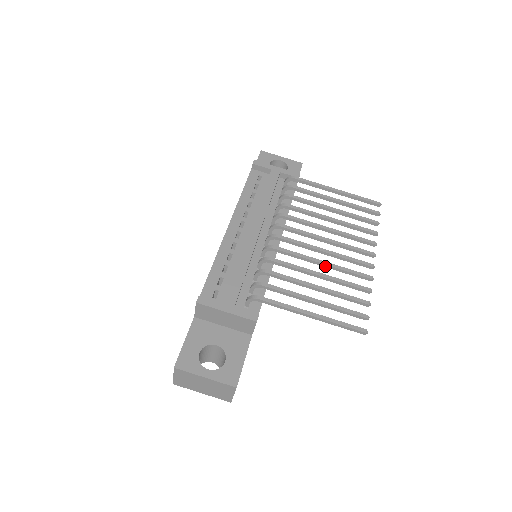
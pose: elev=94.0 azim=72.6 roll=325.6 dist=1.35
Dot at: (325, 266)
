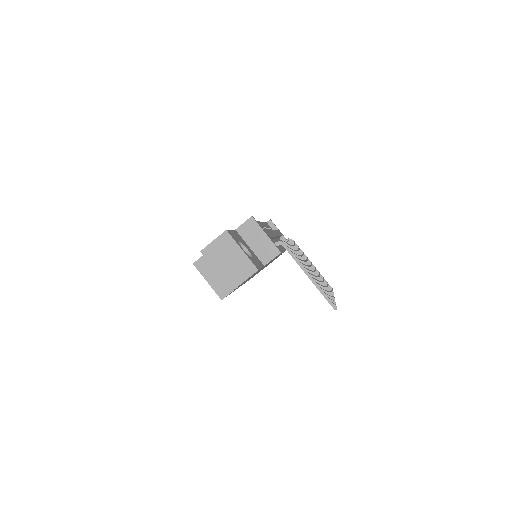
Dot at: occluded
